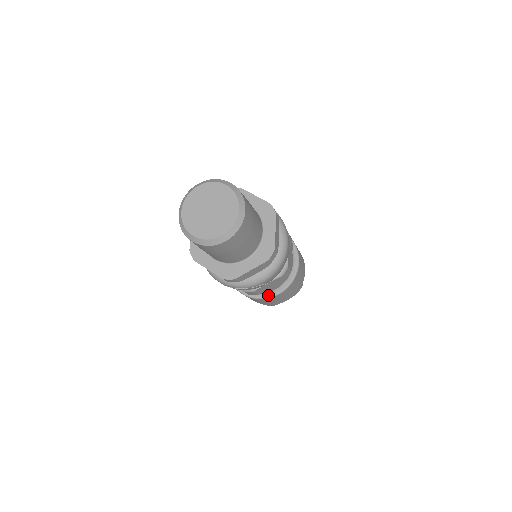
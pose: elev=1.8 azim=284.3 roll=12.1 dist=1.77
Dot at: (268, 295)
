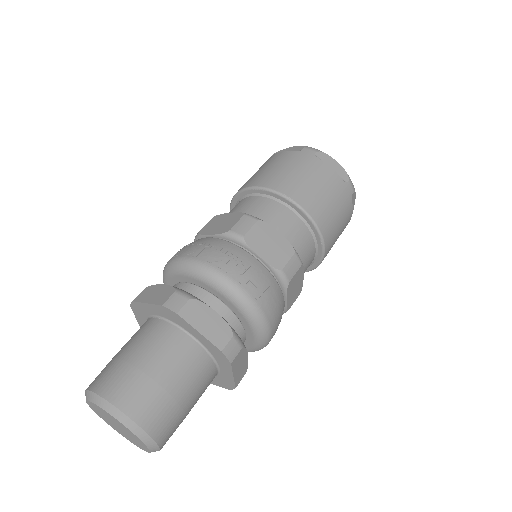
Dot at: occluded
